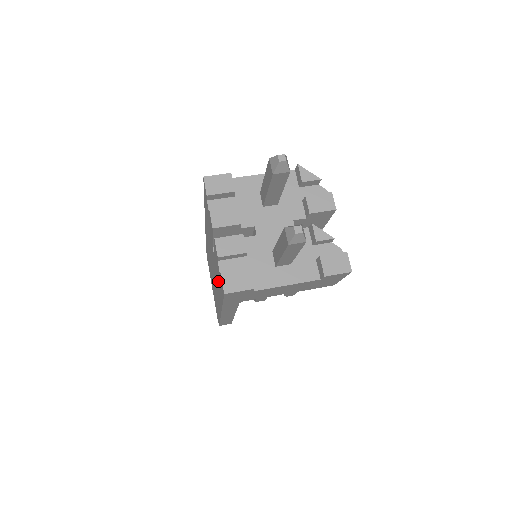
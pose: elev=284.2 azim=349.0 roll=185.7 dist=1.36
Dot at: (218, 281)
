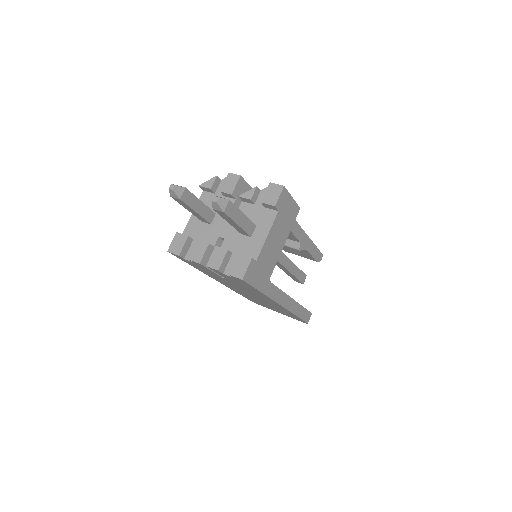
Dot at: (246, 287)
